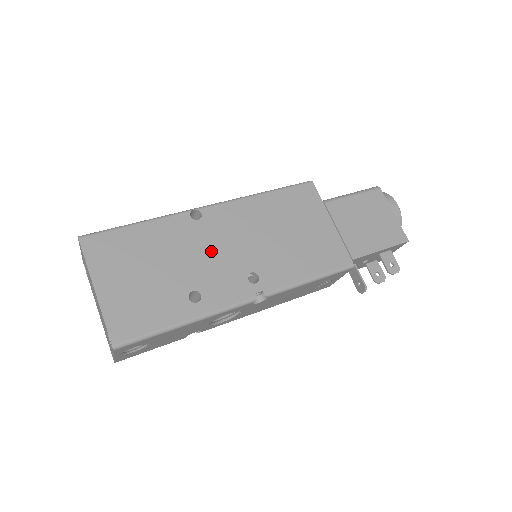
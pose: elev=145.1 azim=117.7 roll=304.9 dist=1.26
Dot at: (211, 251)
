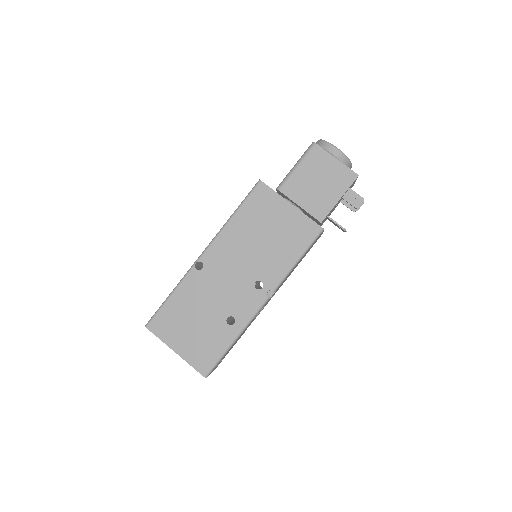
Dot at: (223, 285)
